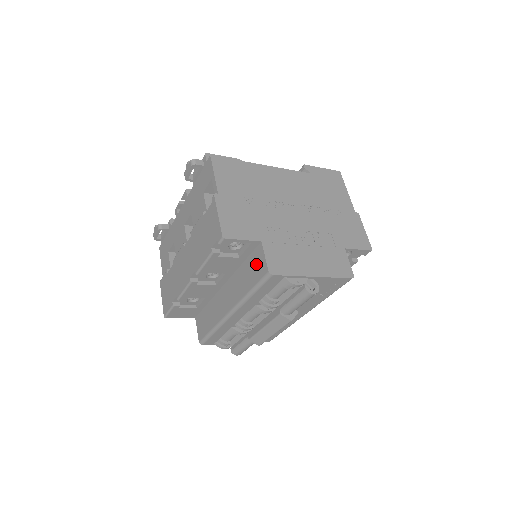
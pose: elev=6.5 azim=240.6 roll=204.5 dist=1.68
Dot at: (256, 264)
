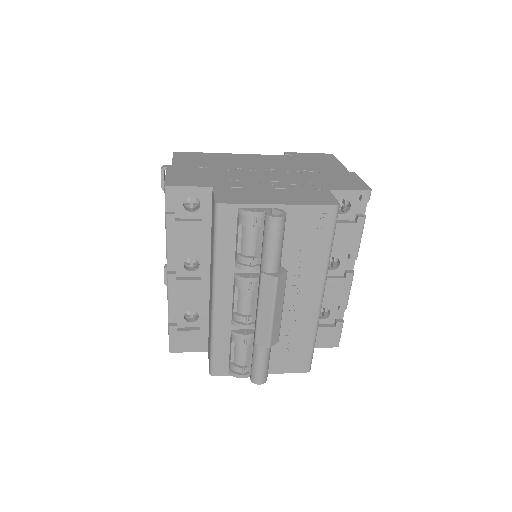
Dot at: occluded
